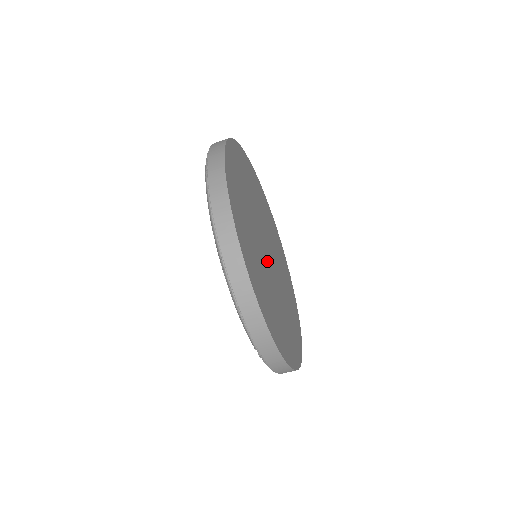
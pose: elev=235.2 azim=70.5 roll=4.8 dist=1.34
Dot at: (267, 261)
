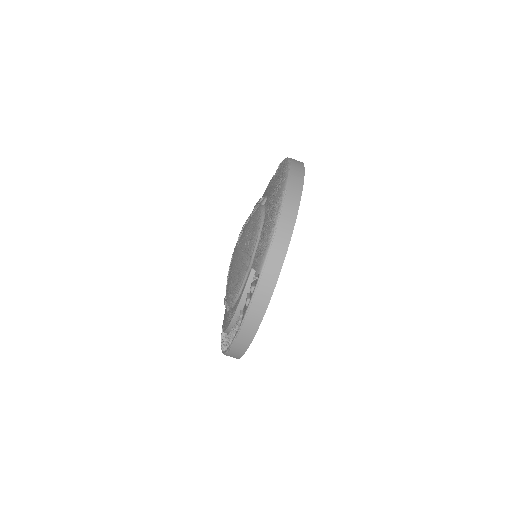
Dot at: occluded
